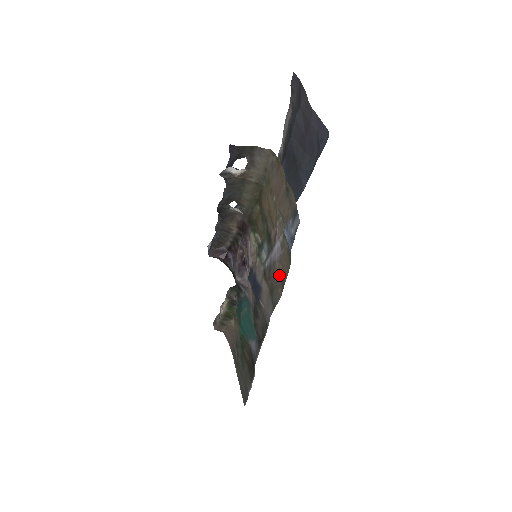
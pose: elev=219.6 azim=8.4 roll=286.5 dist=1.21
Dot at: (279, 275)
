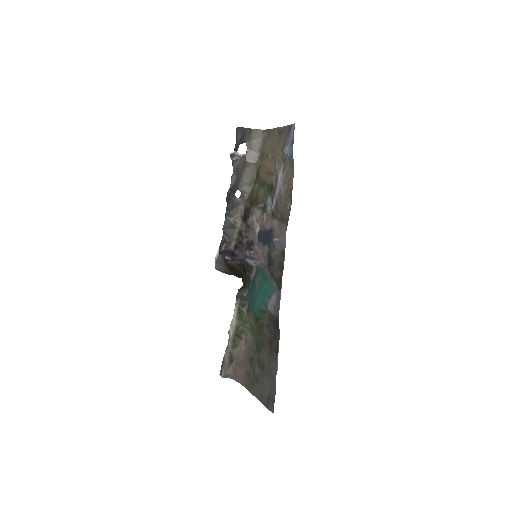
Dot at: (286, 194)
